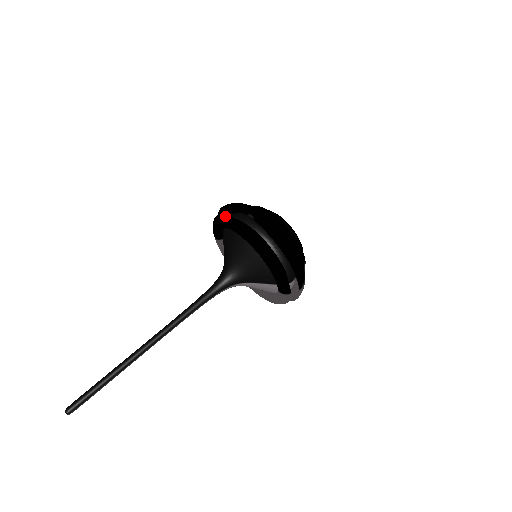
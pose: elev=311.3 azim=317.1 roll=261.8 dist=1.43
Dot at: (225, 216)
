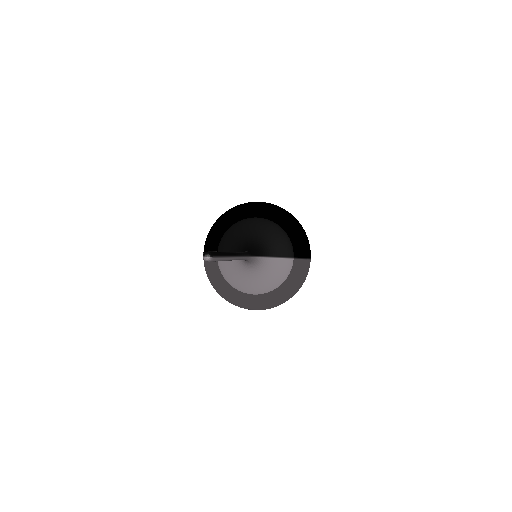
Dot at: (234, 209)
